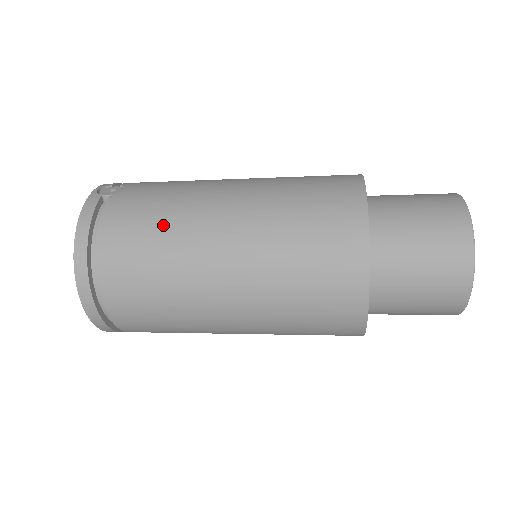
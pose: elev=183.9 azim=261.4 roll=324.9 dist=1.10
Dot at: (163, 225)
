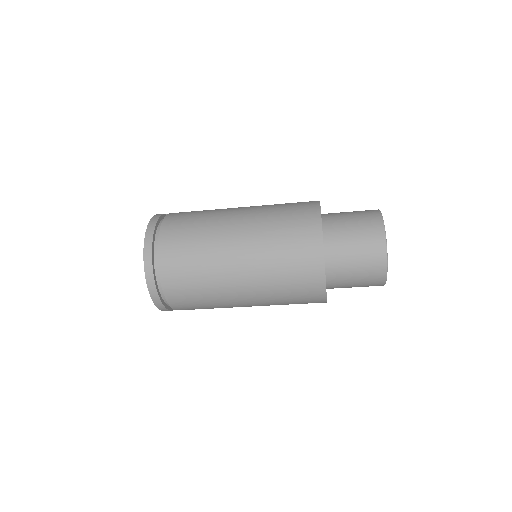
Dot at: (202, 216)
